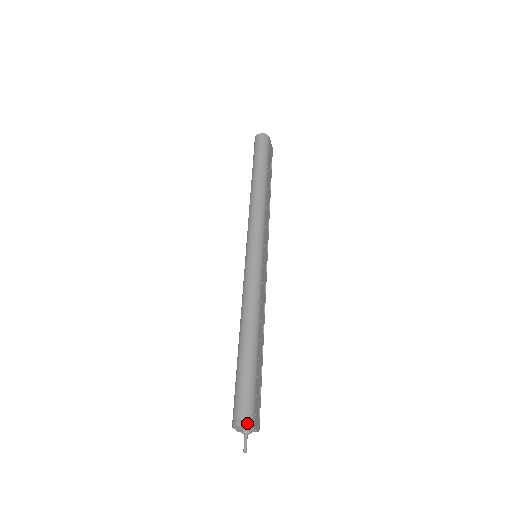
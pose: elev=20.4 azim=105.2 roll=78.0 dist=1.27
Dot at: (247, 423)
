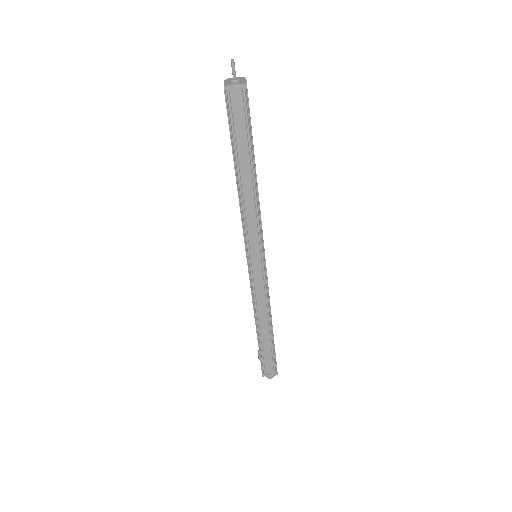
Dot at: occluded
